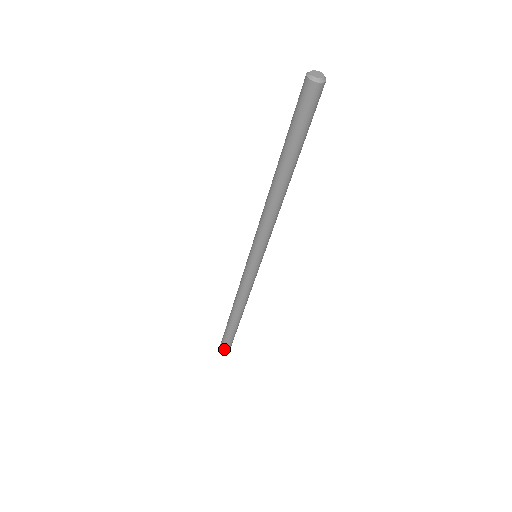
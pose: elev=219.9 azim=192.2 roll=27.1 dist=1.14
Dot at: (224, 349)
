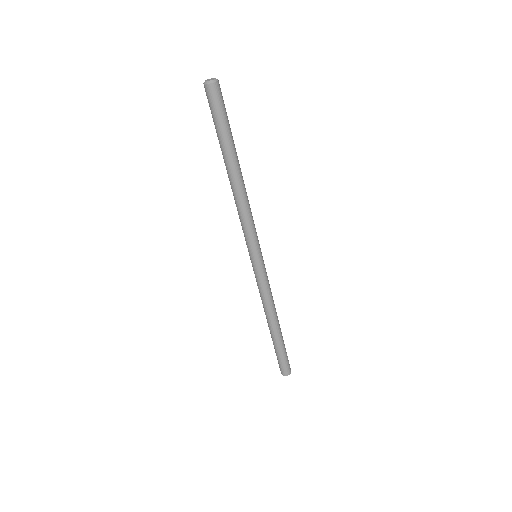
Dot at: (283, 373)
